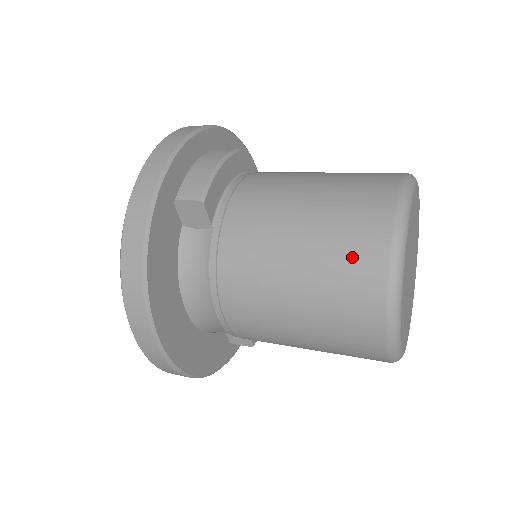
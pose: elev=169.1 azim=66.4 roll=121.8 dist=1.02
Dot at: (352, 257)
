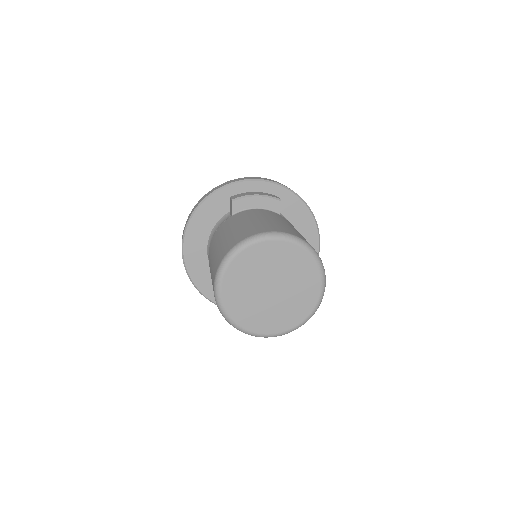
Dot at: (231, 242)
